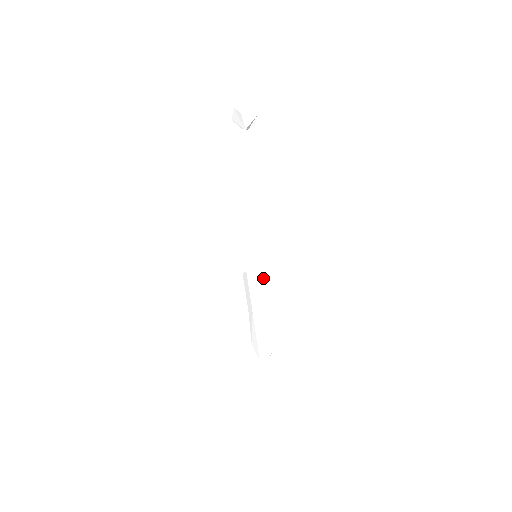
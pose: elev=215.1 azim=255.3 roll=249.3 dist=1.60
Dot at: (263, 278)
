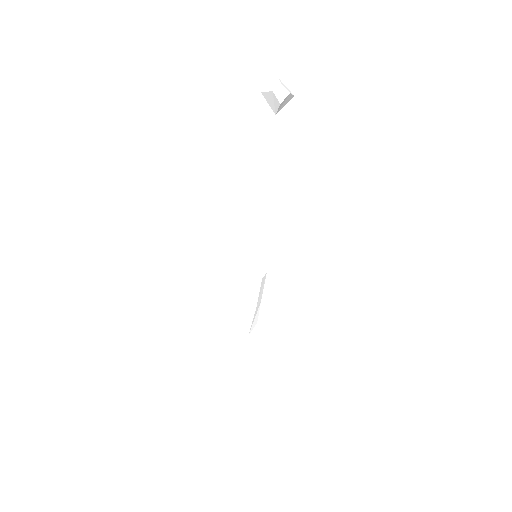
Dot at: (262, 283)
